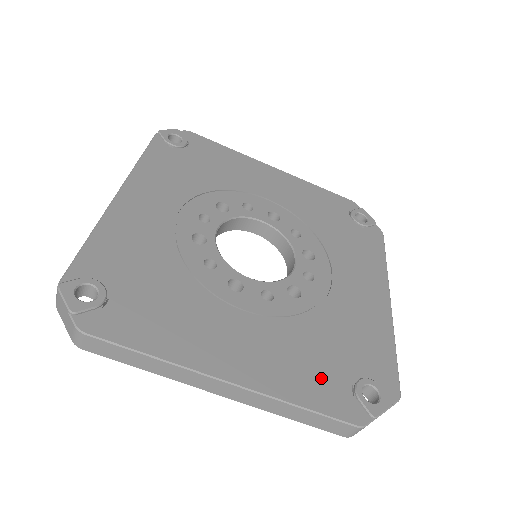
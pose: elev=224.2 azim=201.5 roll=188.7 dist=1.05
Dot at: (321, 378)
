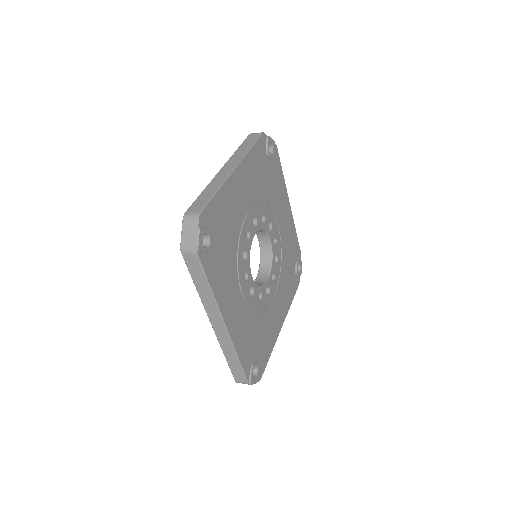
Dot at: (291, 284)
